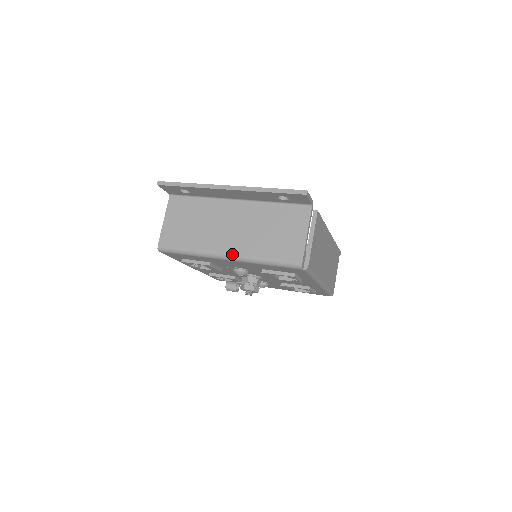
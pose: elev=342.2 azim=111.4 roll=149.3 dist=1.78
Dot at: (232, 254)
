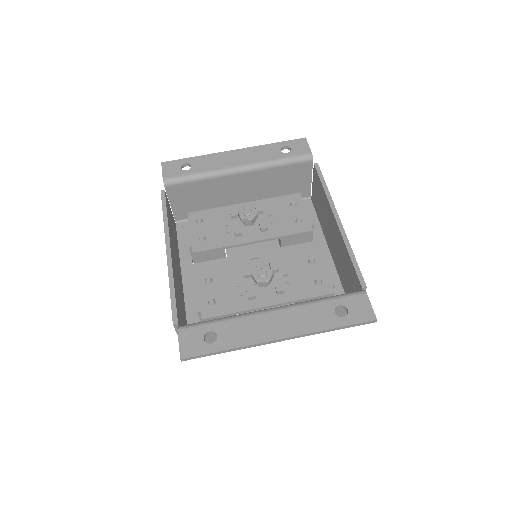
Dot at: occluded
